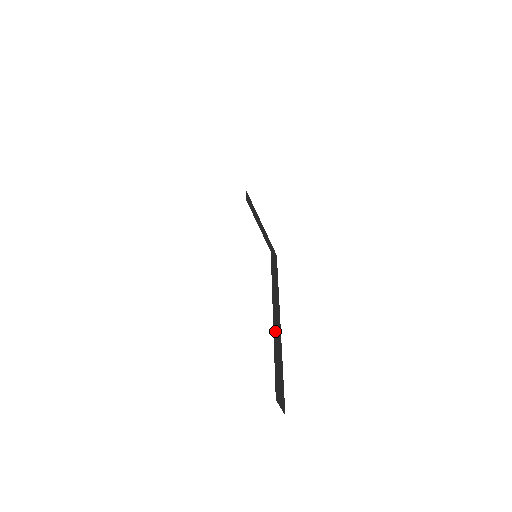
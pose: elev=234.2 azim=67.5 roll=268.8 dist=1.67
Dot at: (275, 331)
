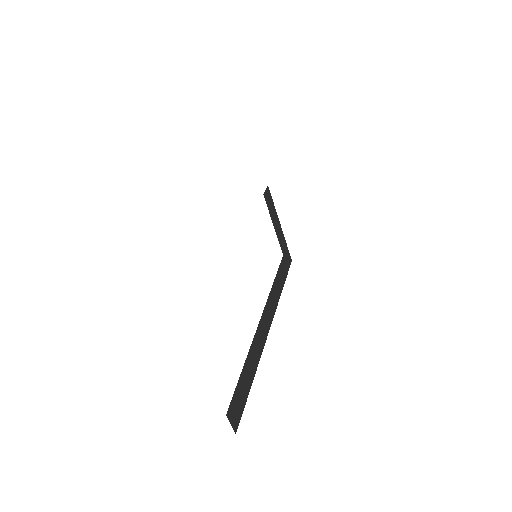
Dot at: (256, 340)
